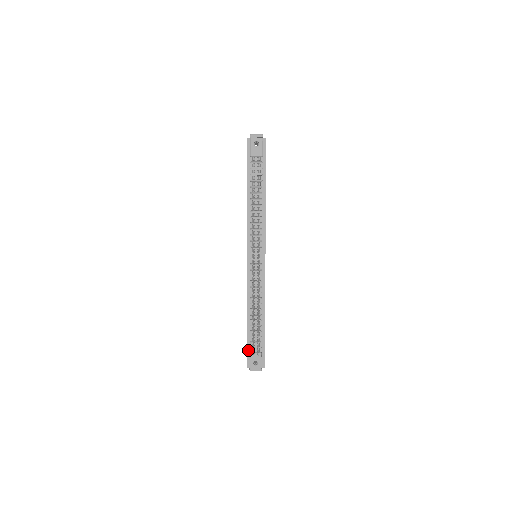
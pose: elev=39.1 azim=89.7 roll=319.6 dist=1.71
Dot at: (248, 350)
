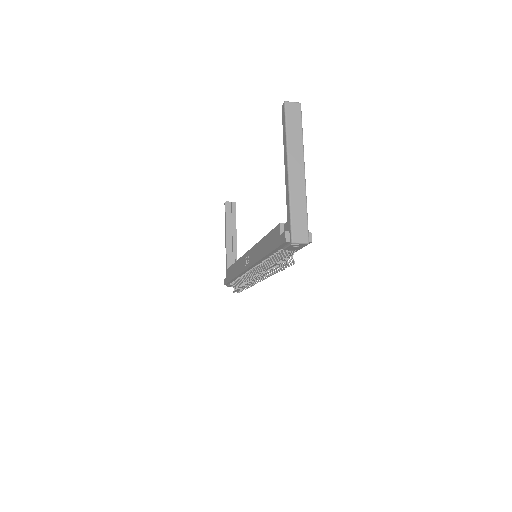
Dot at: (229, 283)
